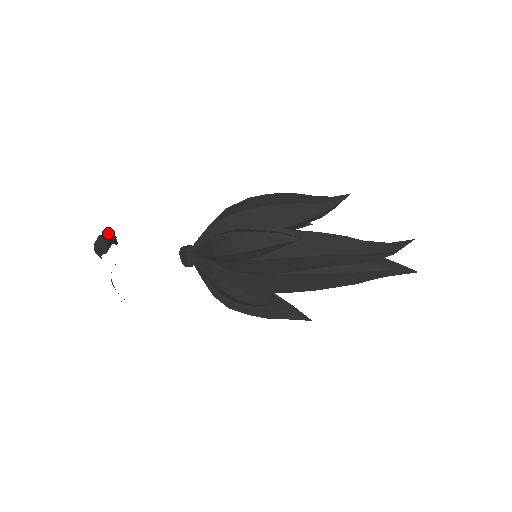
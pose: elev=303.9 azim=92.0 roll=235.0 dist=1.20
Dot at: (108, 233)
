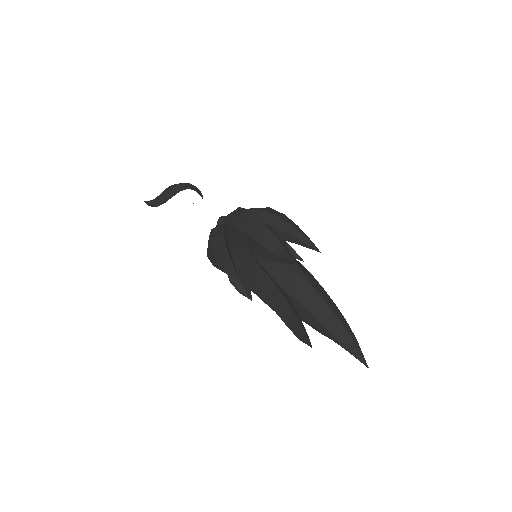
Dot at: (175, 186)
